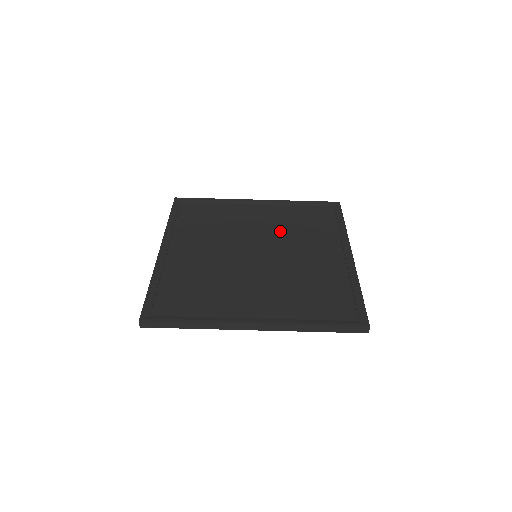
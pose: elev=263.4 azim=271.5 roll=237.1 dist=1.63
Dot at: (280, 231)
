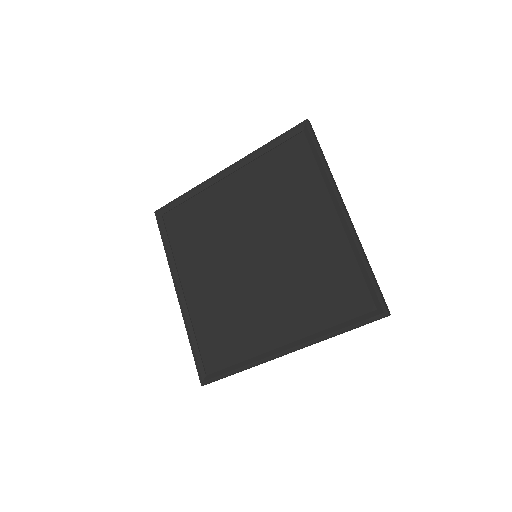
Dot at: (263, 209)
